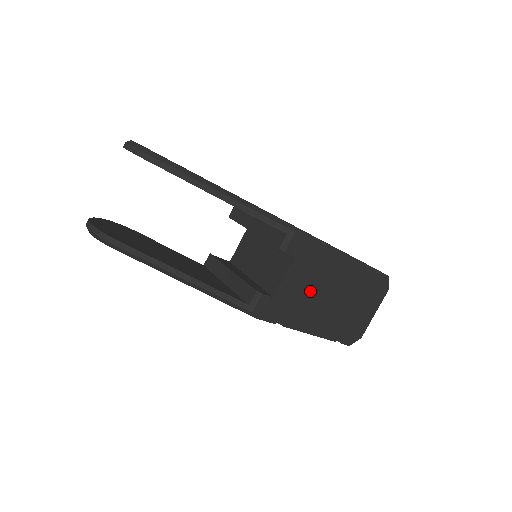
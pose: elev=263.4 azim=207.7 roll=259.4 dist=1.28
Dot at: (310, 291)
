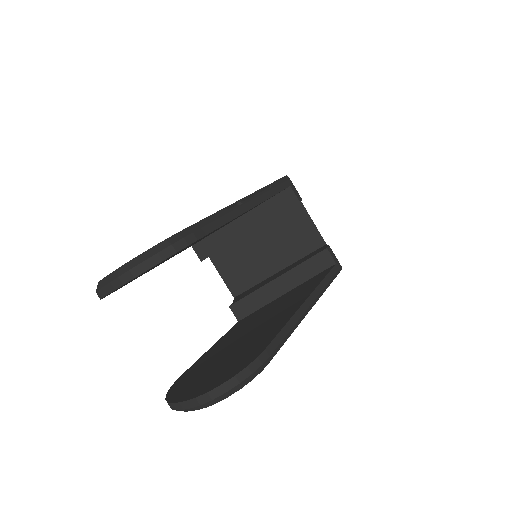
Dot at: occluded
